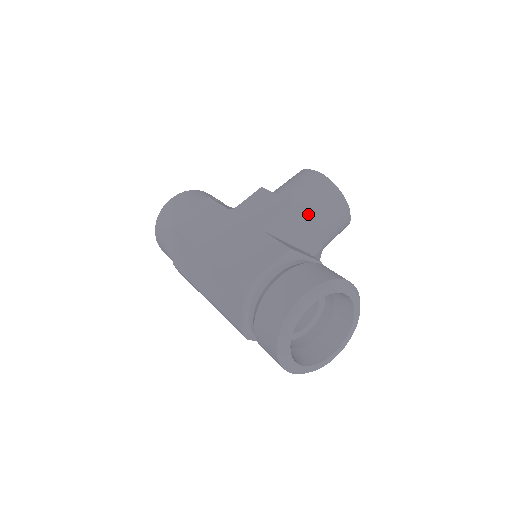
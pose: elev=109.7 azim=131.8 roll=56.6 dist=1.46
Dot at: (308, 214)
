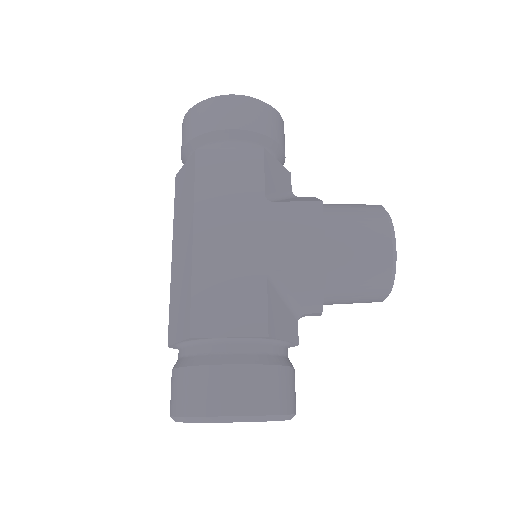
Dot at: (335, 283)
